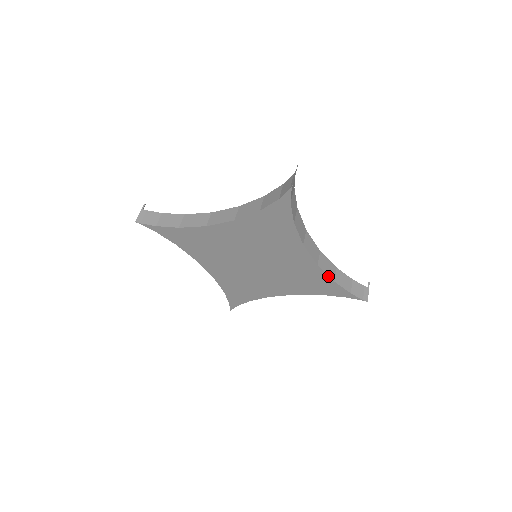
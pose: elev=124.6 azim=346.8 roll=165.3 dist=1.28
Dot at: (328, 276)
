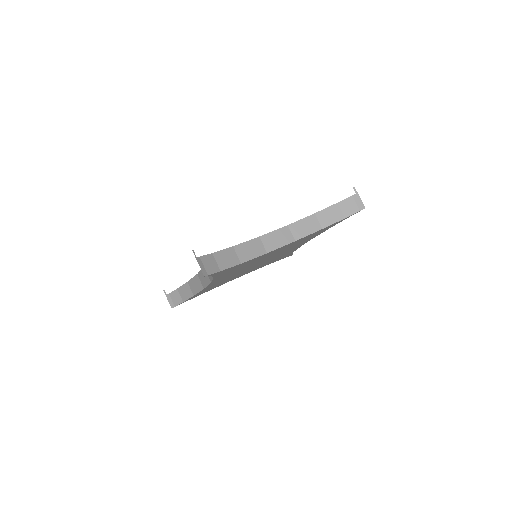
Dot at: (313, 233)
